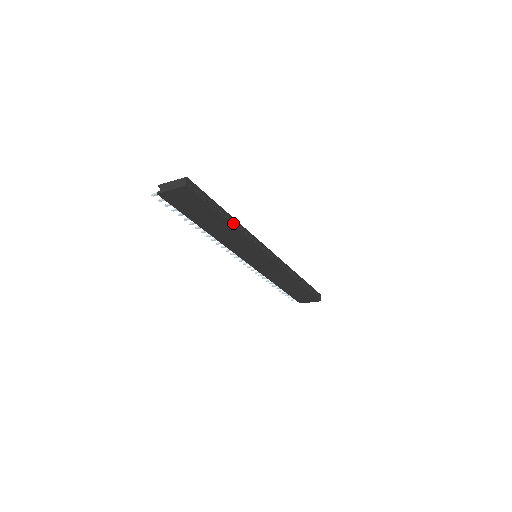
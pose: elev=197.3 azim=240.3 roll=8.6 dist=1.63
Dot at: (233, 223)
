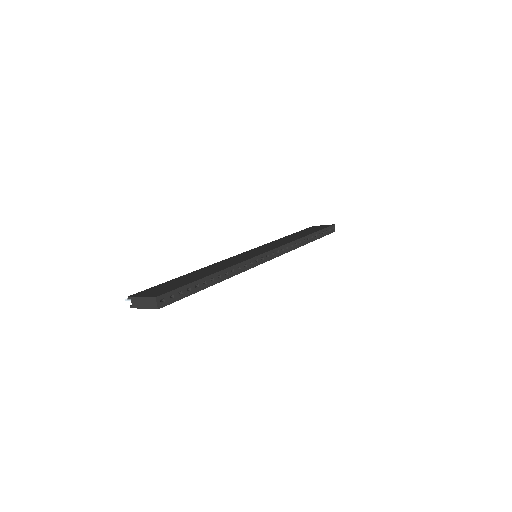
Dot at: (222, 276)
